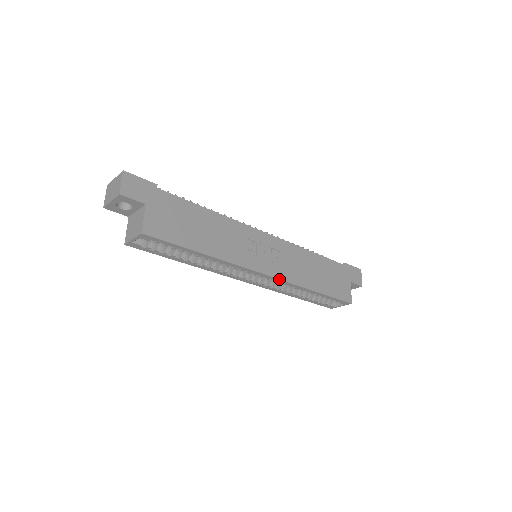
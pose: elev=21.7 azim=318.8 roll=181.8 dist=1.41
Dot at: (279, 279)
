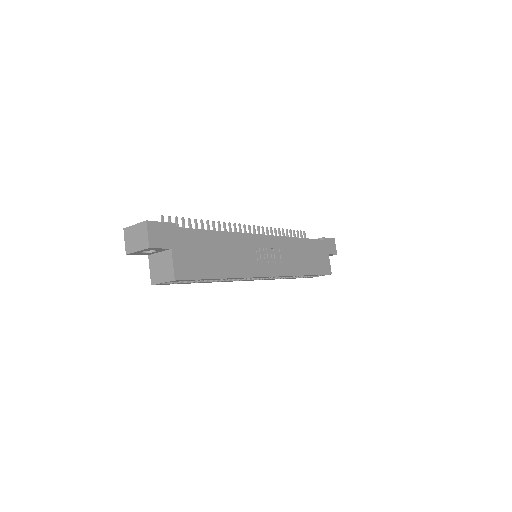
Dot at: (280, 276)
